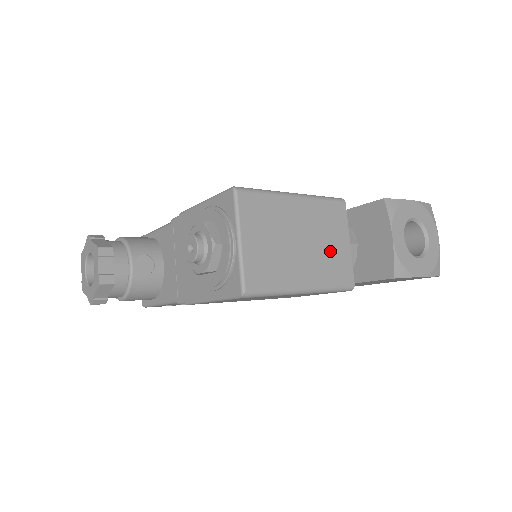
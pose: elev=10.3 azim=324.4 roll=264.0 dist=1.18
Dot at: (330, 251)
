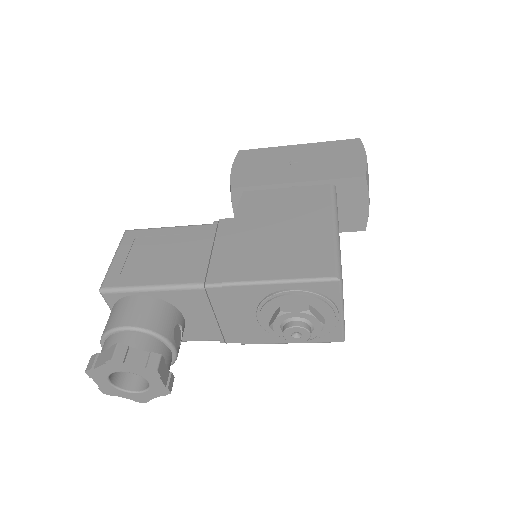
Dot at: occluded
